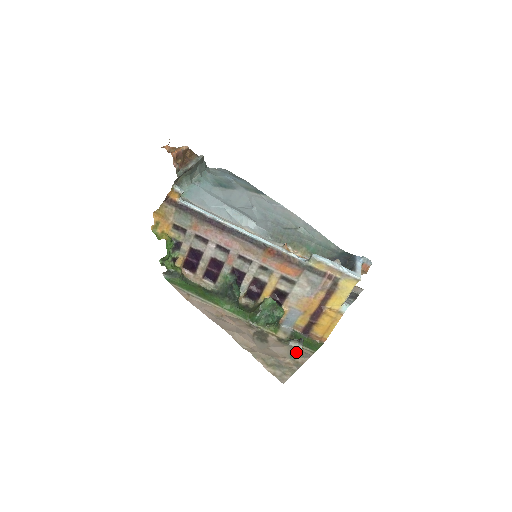
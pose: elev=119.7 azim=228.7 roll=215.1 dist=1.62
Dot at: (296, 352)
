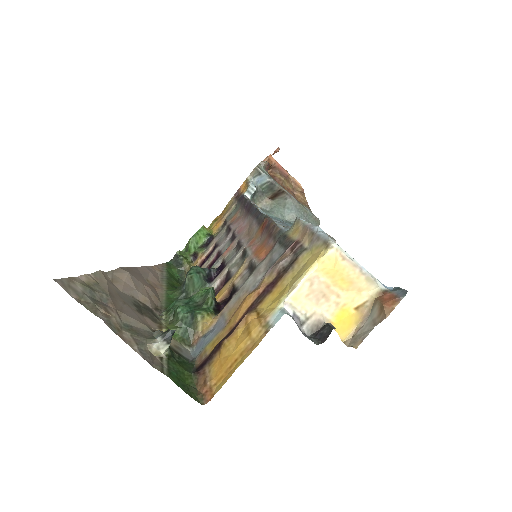
Dot at: (142, 336)
